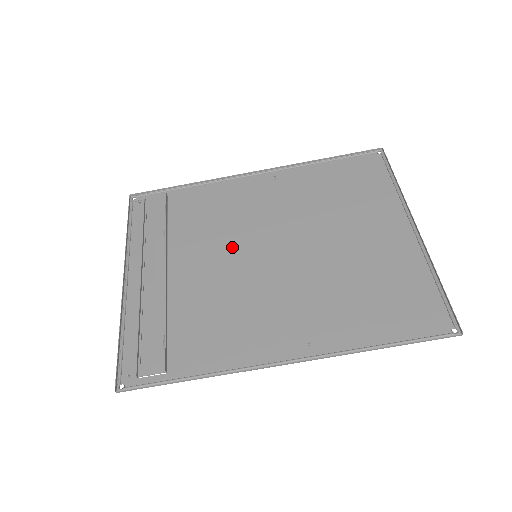
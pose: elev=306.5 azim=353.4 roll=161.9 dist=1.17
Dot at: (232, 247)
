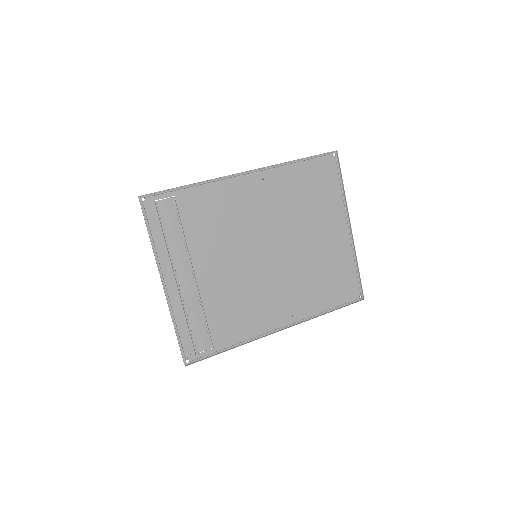
Dot at: (239, 249)
